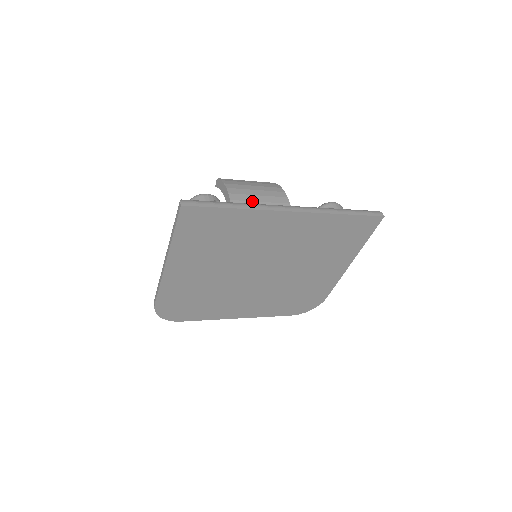
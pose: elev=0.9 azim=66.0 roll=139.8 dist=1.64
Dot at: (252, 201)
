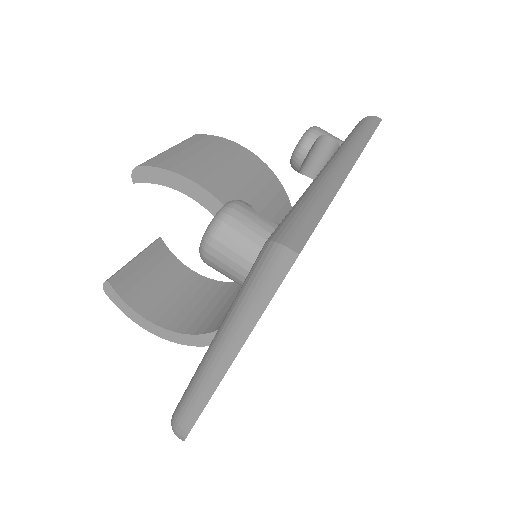
Dot at: (229, 178)
